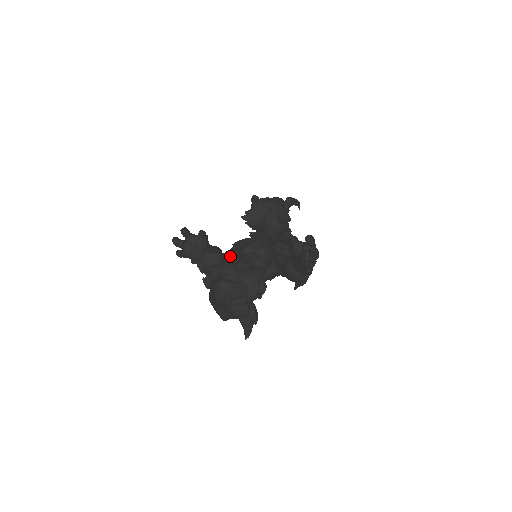
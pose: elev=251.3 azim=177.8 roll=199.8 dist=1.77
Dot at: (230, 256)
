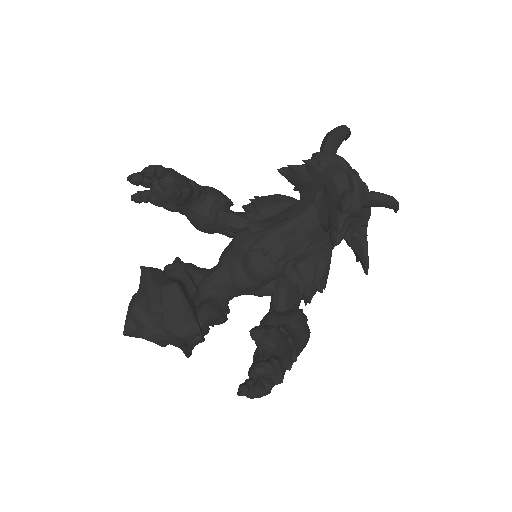
Dot at: (227, 226)
